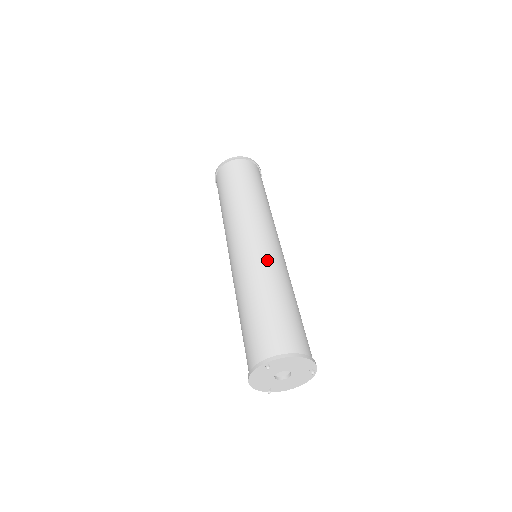
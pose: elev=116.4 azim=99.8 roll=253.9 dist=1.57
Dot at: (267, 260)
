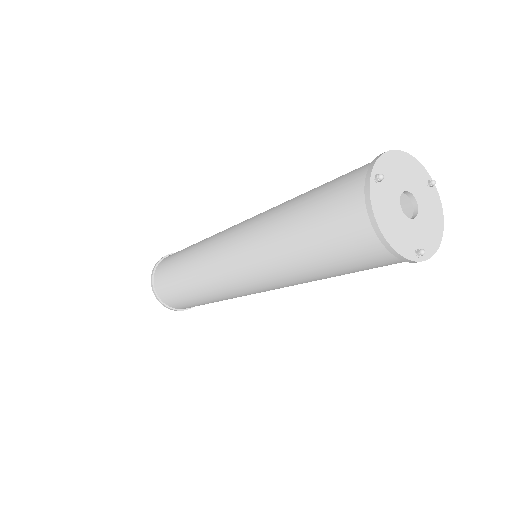
Dot at: occluded
